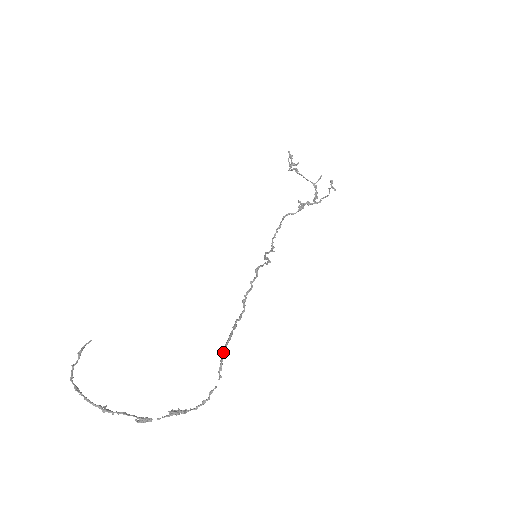
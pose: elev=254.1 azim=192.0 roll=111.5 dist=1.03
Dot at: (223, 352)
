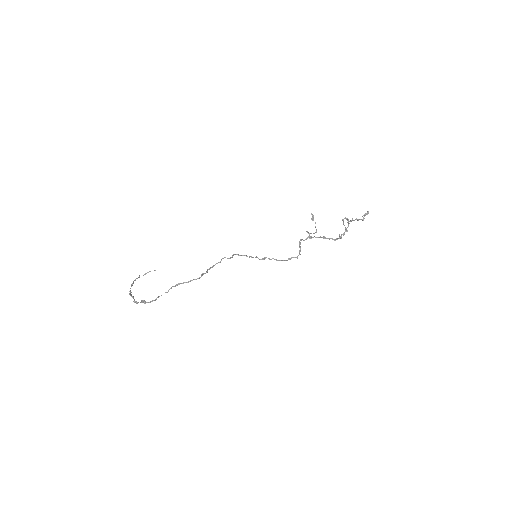
Dot at: (179, 284)
